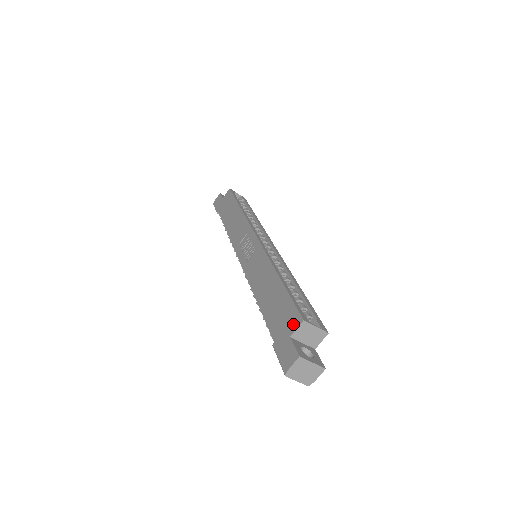
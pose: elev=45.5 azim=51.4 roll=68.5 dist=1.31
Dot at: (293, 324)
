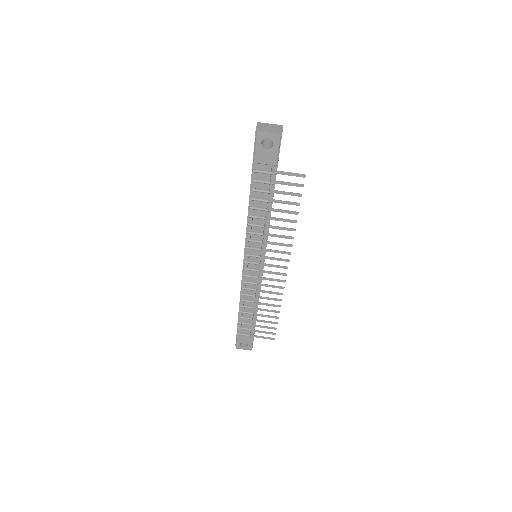
Dot at: occluded
